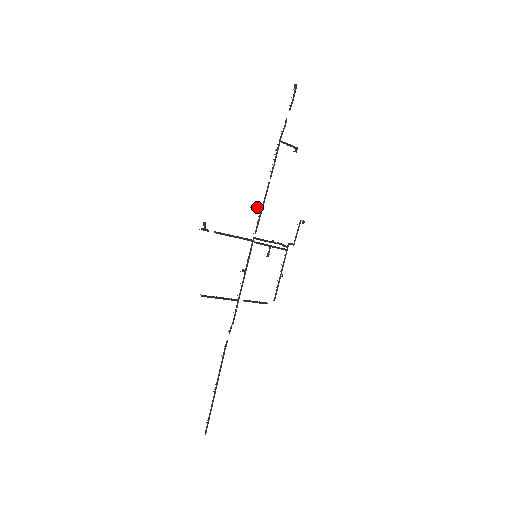
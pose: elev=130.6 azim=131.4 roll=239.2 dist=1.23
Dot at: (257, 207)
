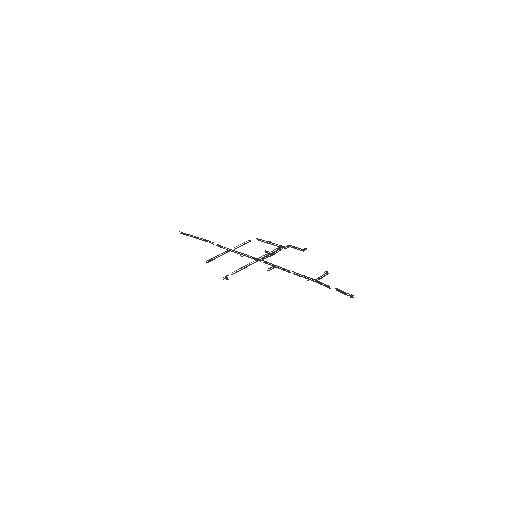
Dot at: occluded
